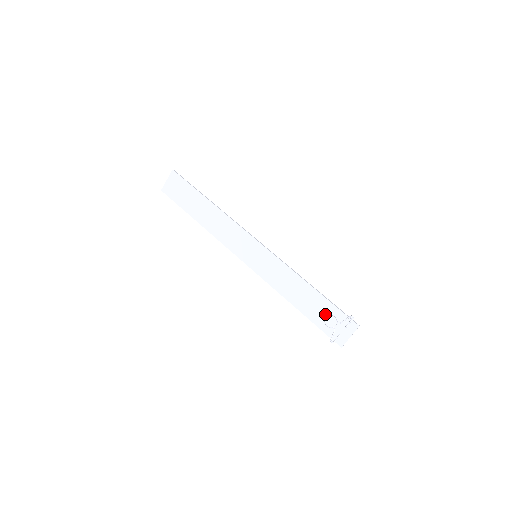
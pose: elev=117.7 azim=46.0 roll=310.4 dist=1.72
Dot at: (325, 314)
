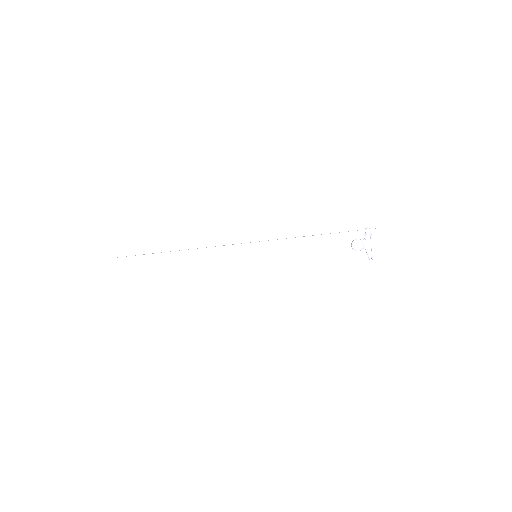
Dot at: (348, 245)
